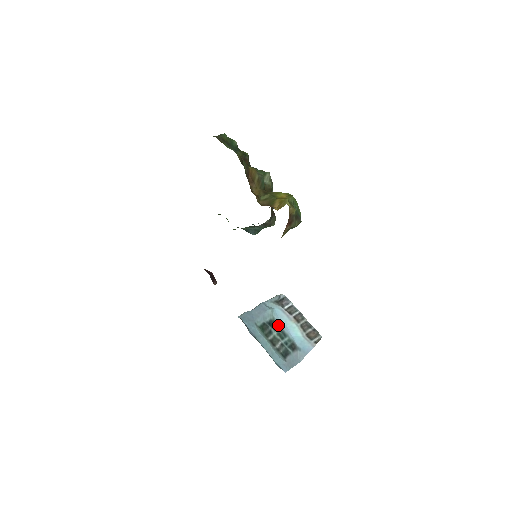
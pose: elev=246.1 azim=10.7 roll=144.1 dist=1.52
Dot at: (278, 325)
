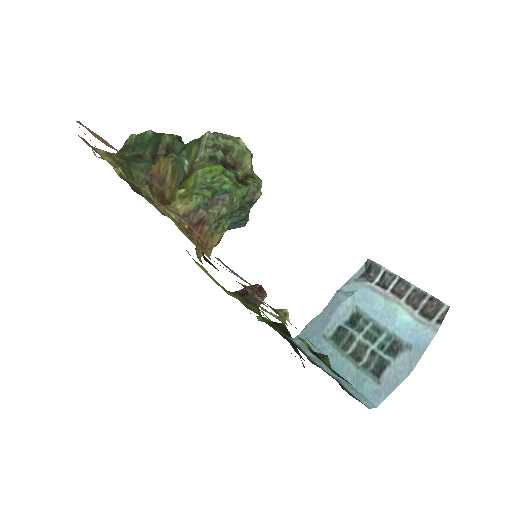
Dot at: (366, 318)
